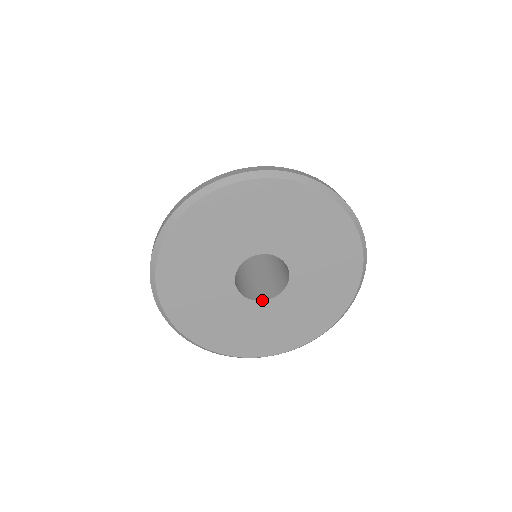
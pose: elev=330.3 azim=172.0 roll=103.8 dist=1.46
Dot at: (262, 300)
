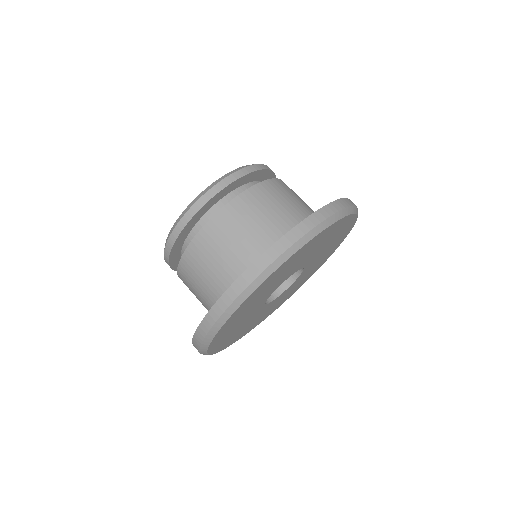
Dot at: (298, 276)
